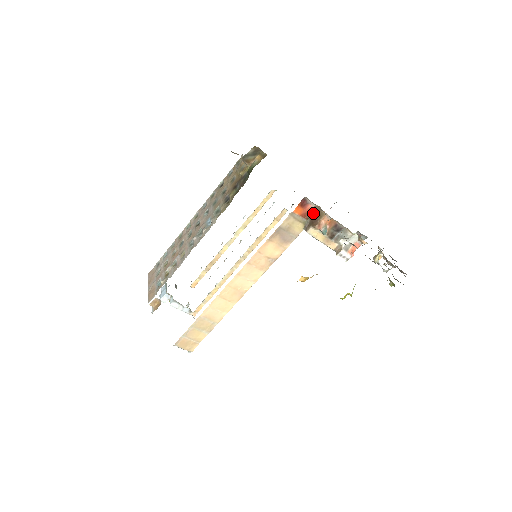
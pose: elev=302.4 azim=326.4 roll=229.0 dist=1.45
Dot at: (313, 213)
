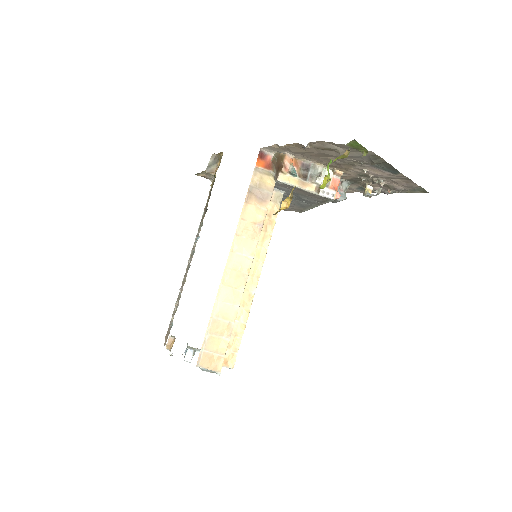
Dot at: (275, 161)
